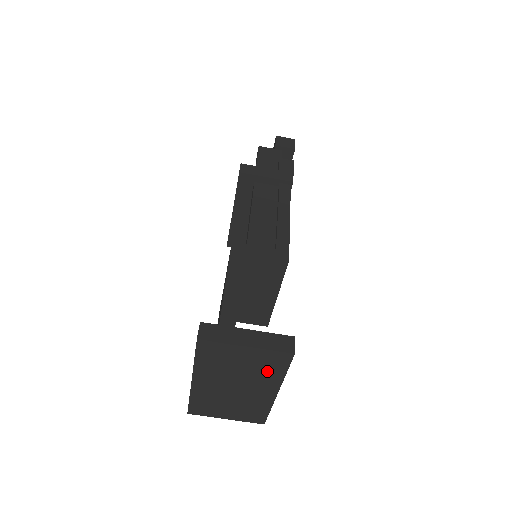
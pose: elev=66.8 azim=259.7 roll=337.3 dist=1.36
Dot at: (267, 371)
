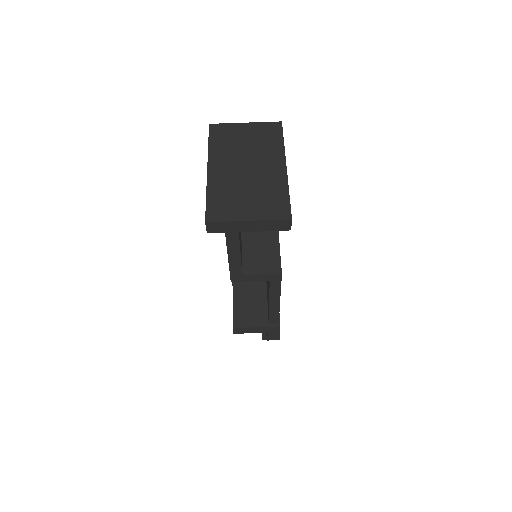
Dot at: (268, 143)
